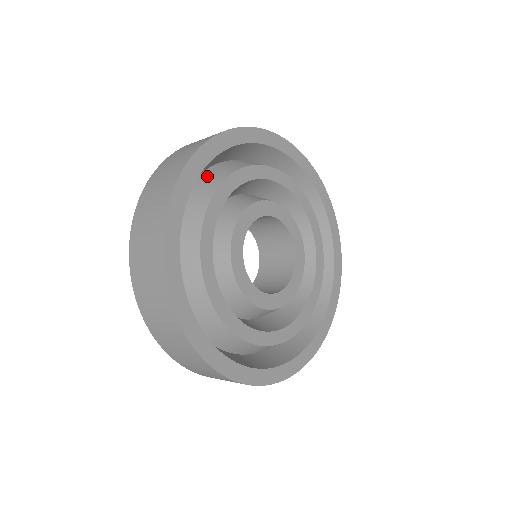
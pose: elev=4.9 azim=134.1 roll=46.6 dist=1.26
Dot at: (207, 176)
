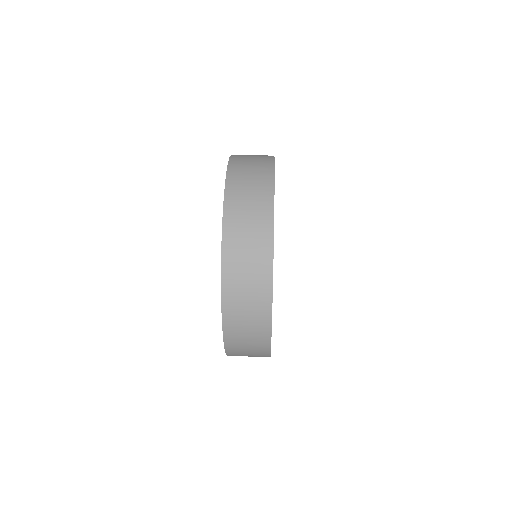
Dot at: occluded
